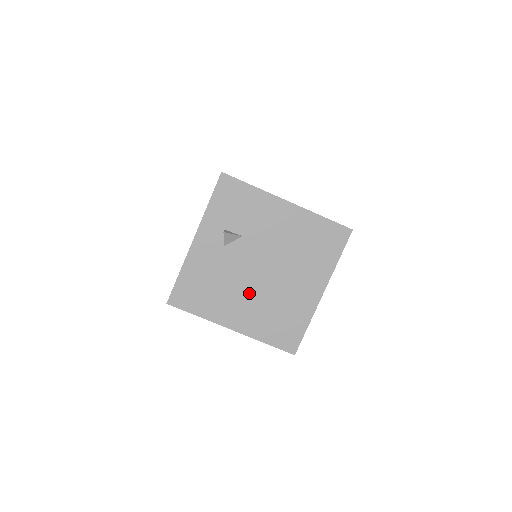
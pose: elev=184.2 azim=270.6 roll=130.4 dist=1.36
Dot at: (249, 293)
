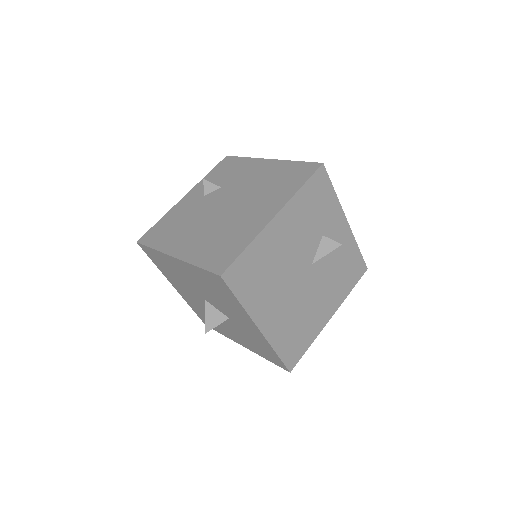
Dot at: (205, 225)
